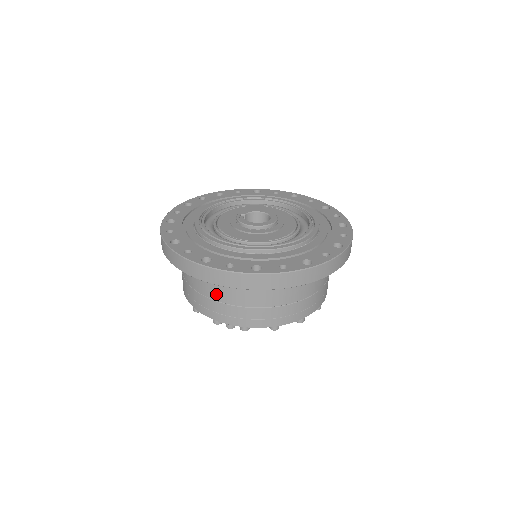
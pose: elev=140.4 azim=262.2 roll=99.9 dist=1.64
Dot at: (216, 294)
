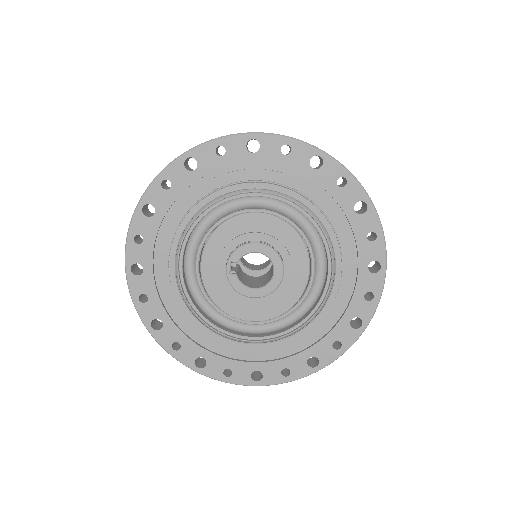
Dot at: occluded
